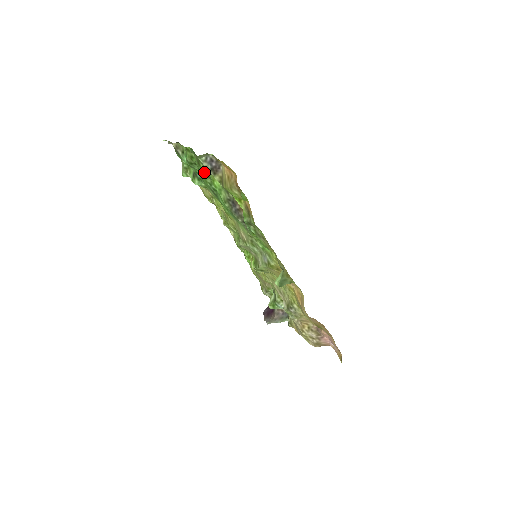
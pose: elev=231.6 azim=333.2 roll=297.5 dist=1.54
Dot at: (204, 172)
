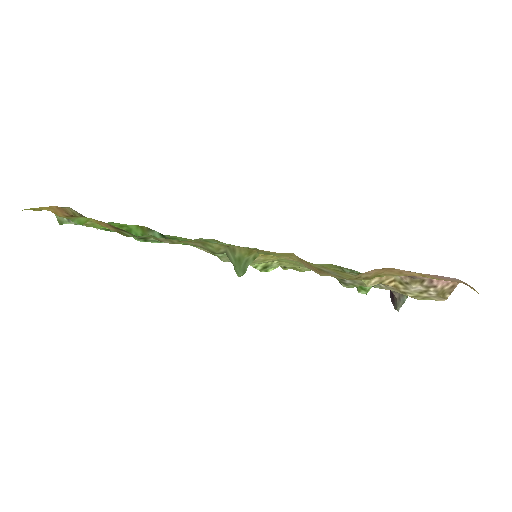
Dot at: (104, 228)
